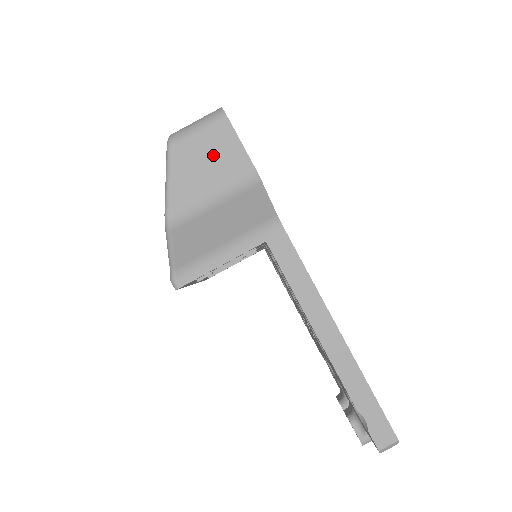
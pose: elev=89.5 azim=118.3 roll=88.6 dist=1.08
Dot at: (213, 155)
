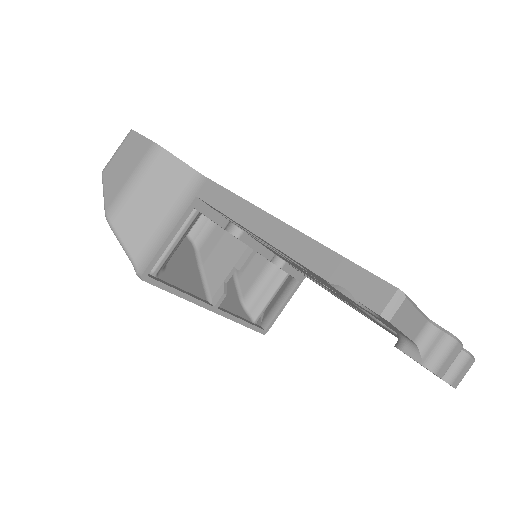
Dot at: (127, 156)
